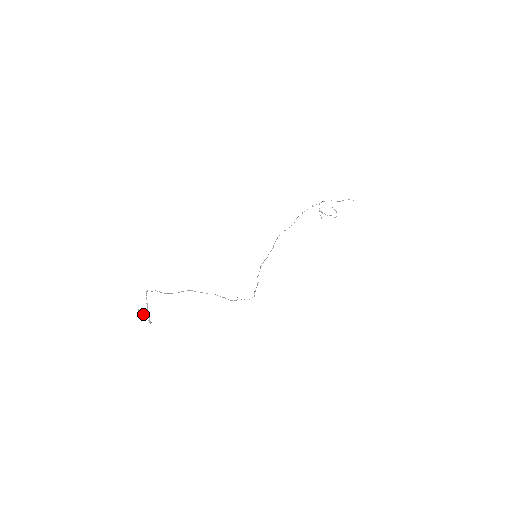
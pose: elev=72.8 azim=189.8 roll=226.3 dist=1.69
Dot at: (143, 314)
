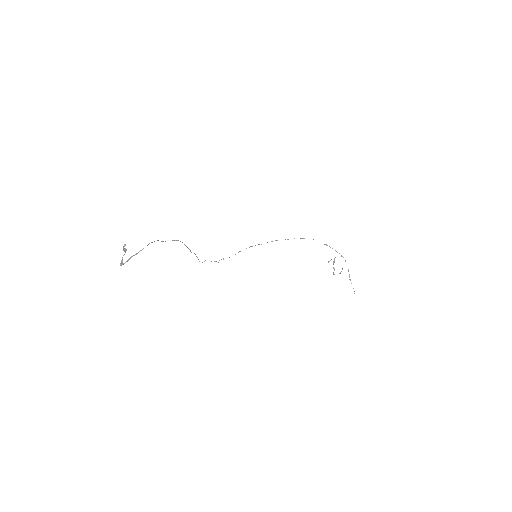
Dot at: (125, 250)
